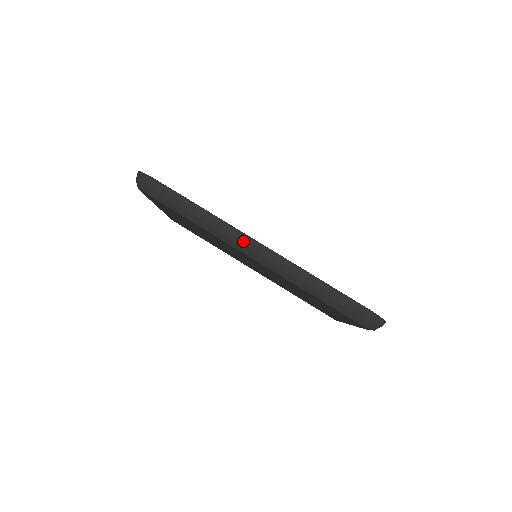
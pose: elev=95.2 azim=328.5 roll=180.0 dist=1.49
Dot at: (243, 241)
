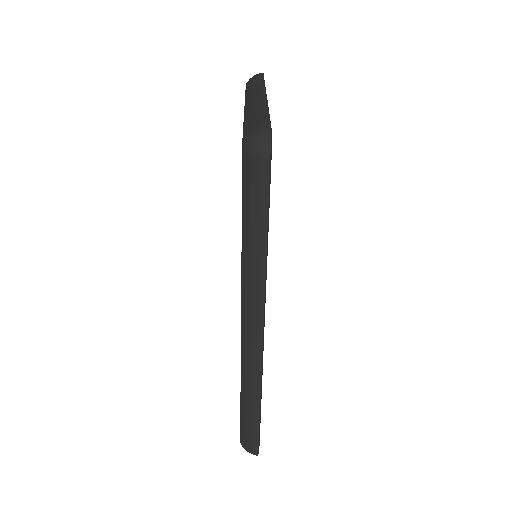
Dot at: (254, 317)
